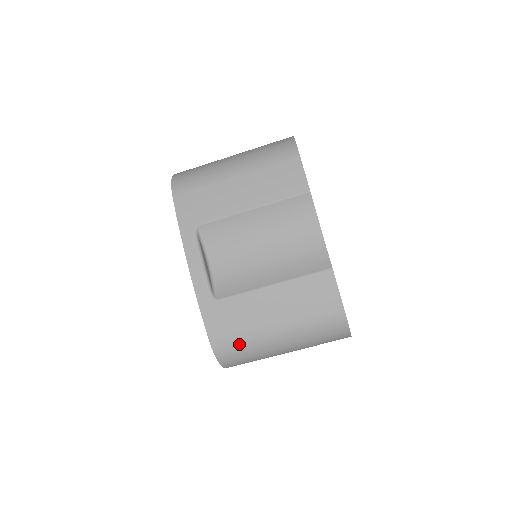
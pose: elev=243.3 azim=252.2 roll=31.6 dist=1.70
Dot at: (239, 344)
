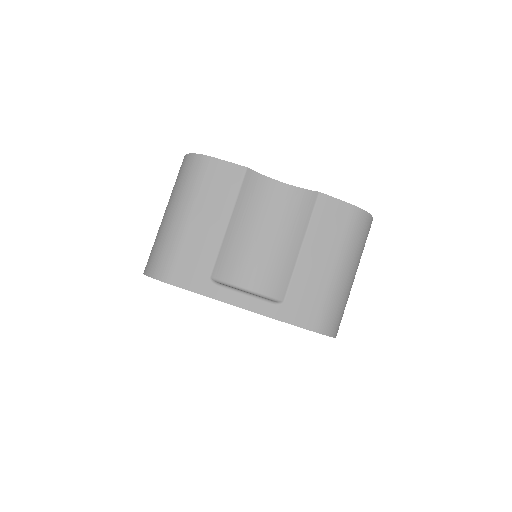
Dot at: (329, 308)
